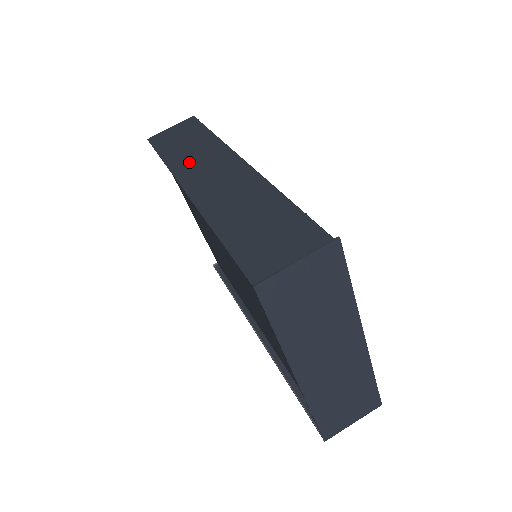
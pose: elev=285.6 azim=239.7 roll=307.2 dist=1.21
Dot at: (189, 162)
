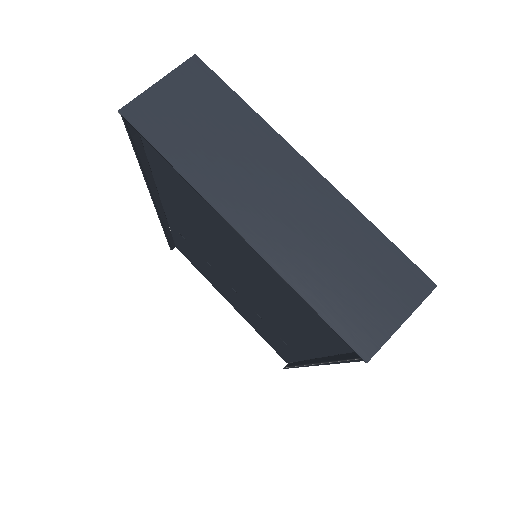
Dot at: occluded
